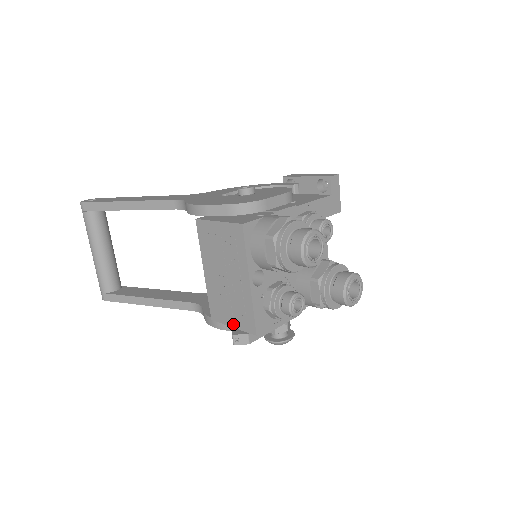
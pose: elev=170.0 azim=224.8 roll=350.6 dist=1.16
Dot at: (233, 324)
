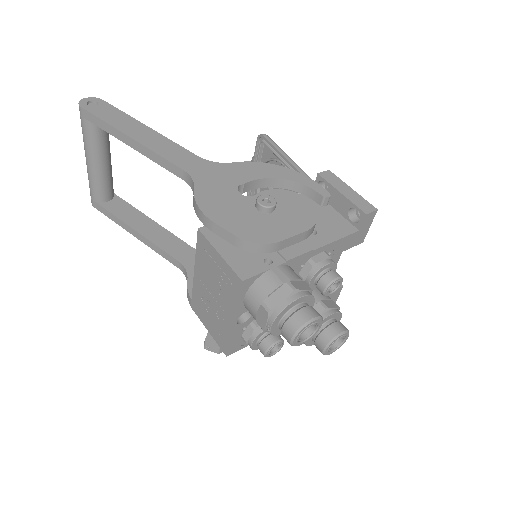
Dot at: (209, 330)
